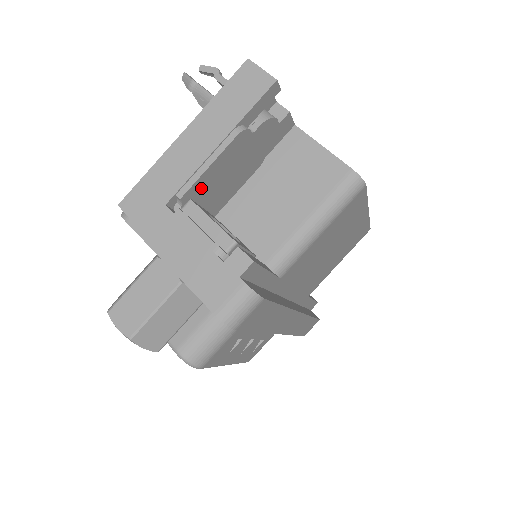
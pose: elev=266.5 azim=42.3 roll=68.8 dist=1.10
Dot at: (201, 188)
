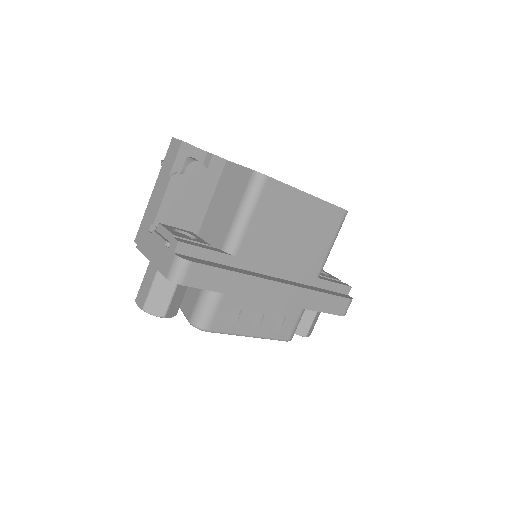
Dot at: (166, 216)
